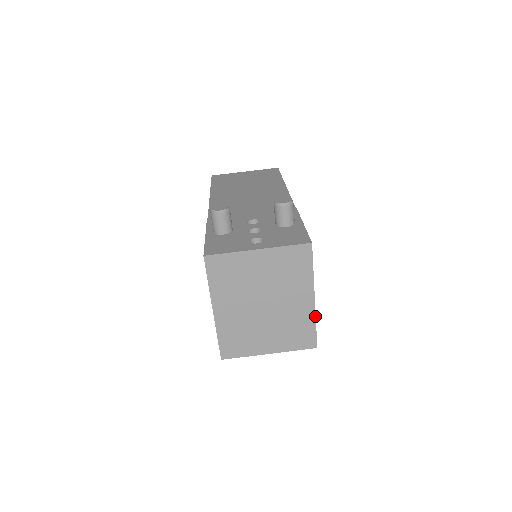
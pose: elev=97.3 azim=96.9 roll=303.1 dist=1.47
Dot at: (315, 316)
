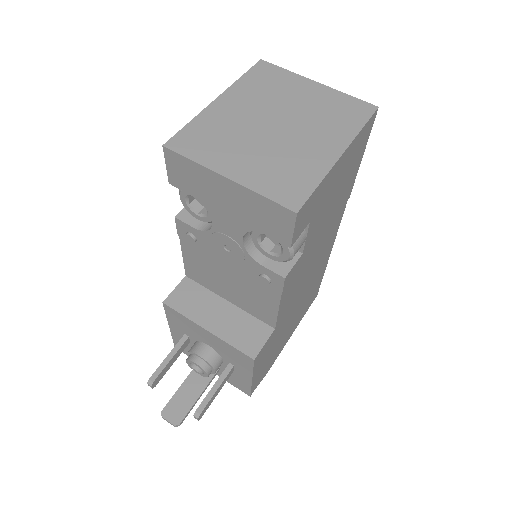
Dot at: (327, 173)
